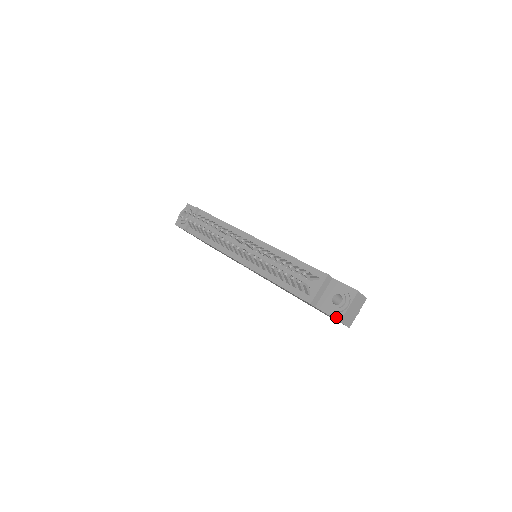
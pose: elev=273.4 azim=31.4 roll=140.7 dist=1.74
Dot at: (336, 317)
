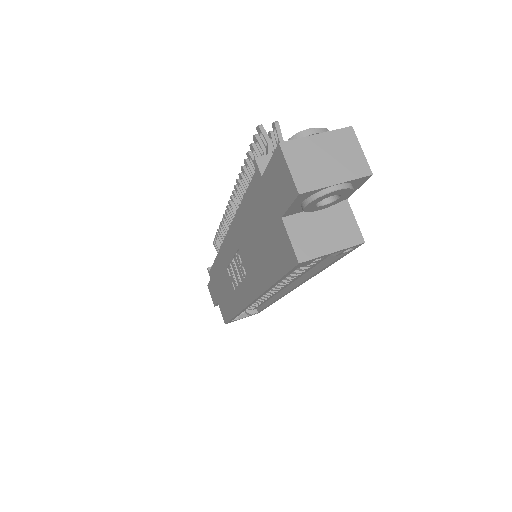
Dot at: (279, 148)
